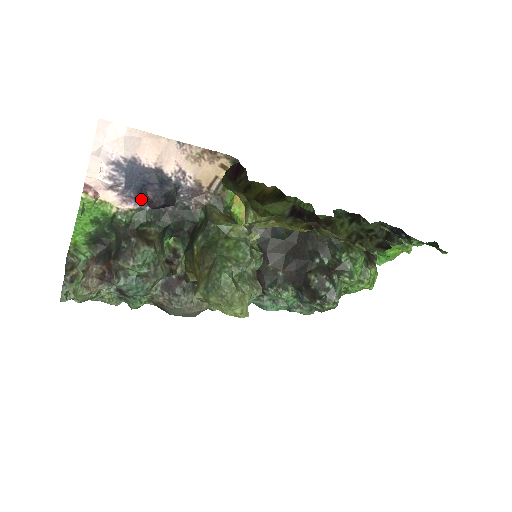
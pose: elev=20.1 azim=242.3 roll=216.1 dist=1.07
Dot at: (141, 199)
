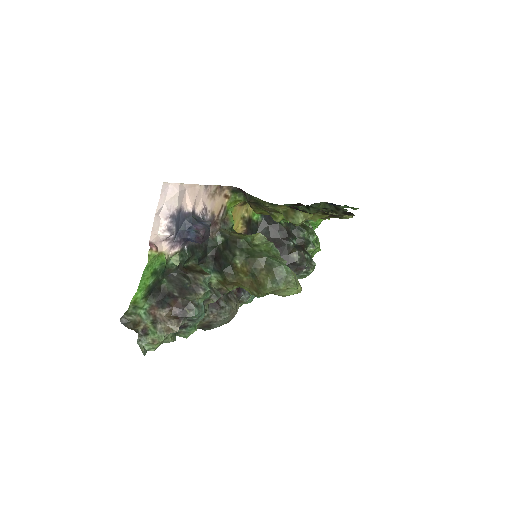
Dot at: (186, 240)
